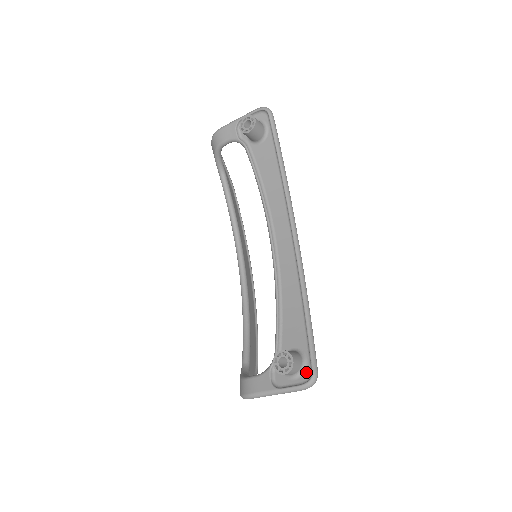
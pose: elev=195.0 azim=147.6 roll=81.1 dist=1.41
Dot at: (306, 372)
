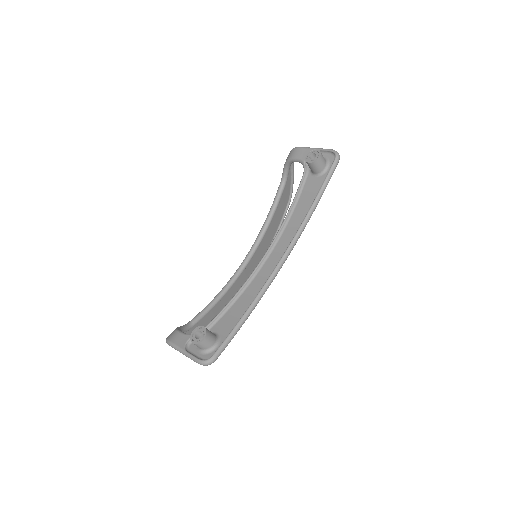
Dot at: (210, 354)
